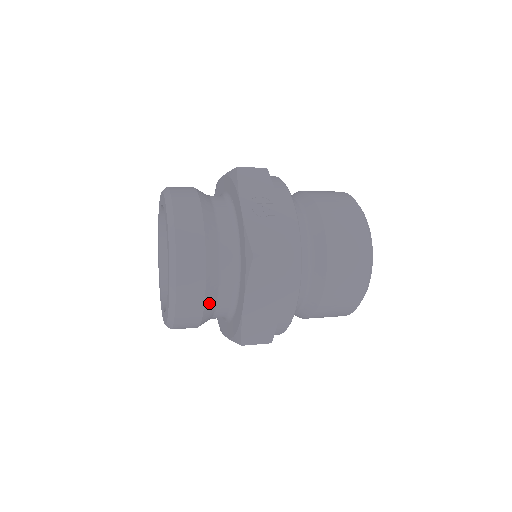
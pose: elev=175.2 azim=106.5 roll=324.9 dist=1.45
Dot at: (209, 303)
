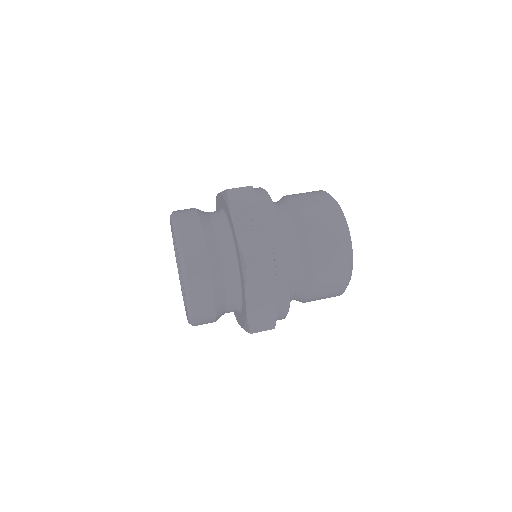
Dot at: (219, 304)
